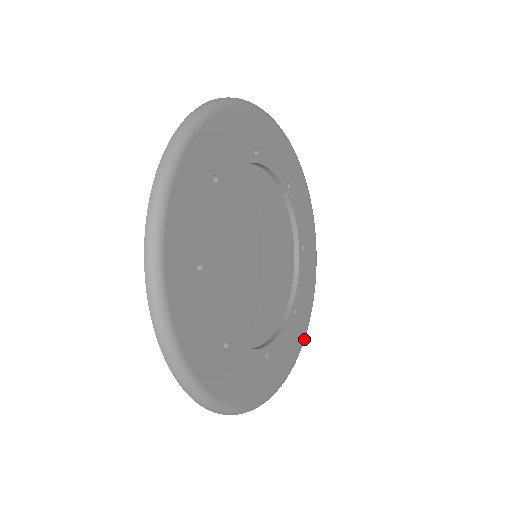
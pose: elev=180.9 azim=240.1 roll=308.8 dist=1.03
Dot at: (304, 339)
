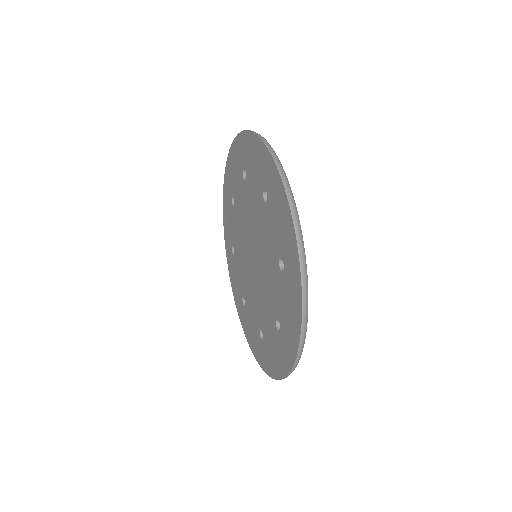
Dot at: occluded
